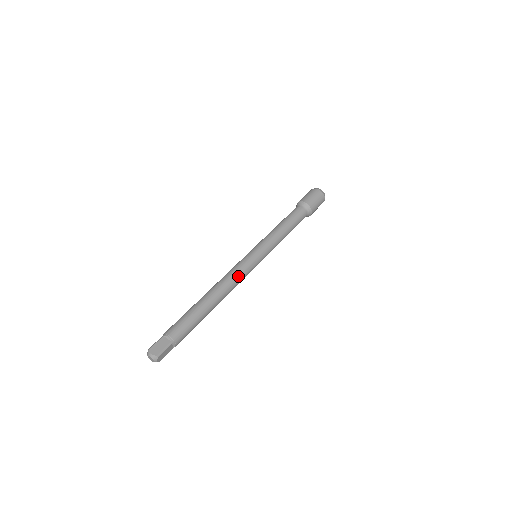
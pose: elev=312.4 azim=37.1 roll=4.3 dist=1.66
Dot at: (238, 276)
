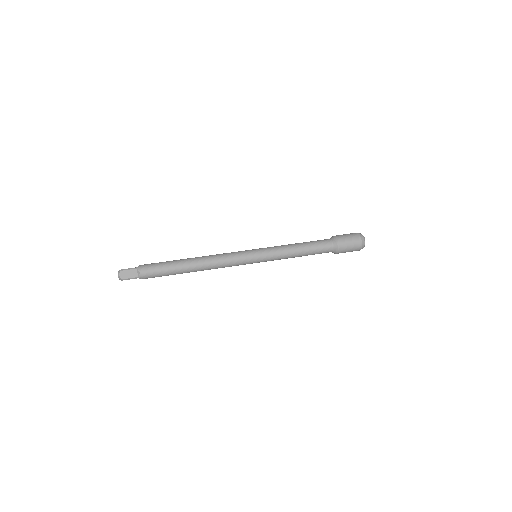
Dot at: (224, 255)
